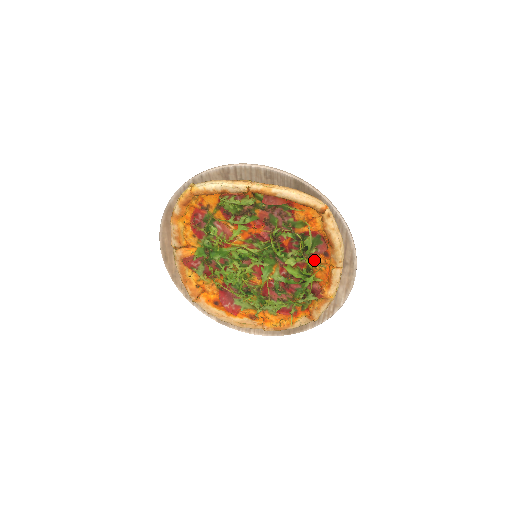
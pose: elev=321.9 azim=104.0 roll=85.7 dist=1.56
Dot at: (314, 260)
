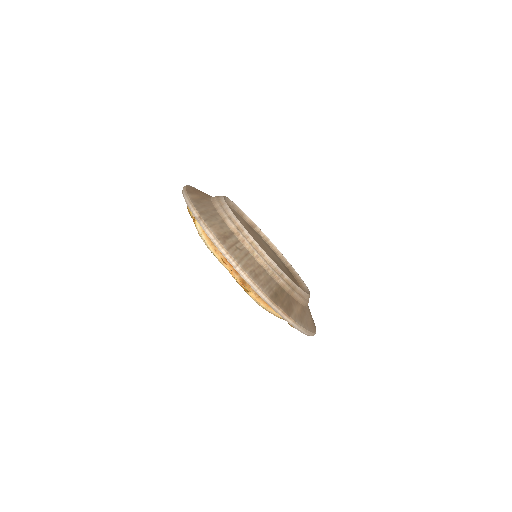
Dot at: occluded
